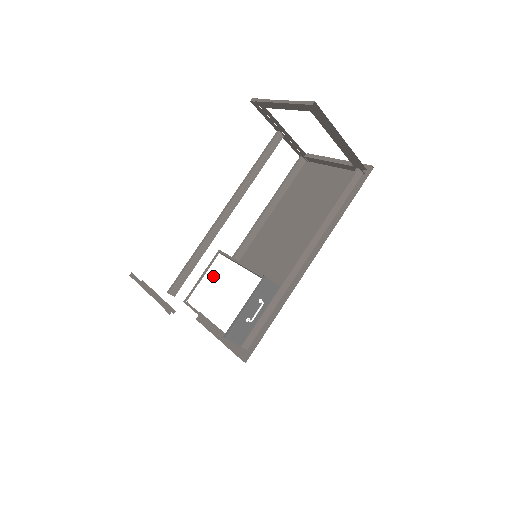
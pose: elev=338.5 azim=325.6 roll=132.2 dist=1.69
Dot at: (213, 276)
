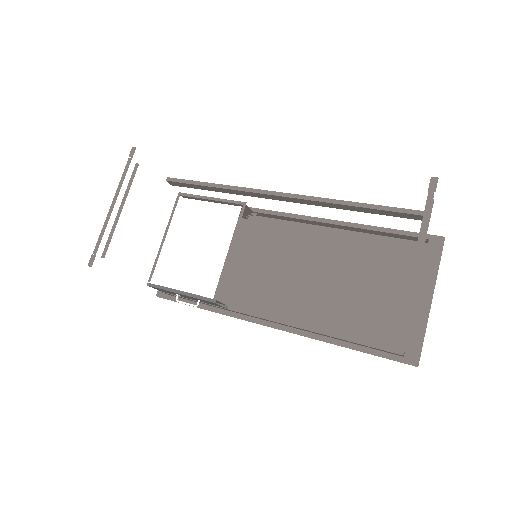
Dot at: (211, 218)
